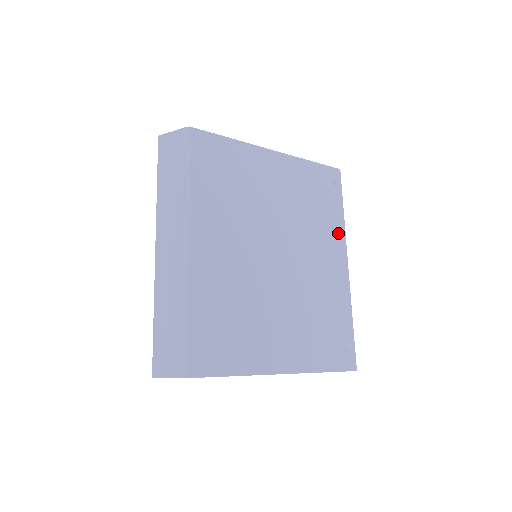
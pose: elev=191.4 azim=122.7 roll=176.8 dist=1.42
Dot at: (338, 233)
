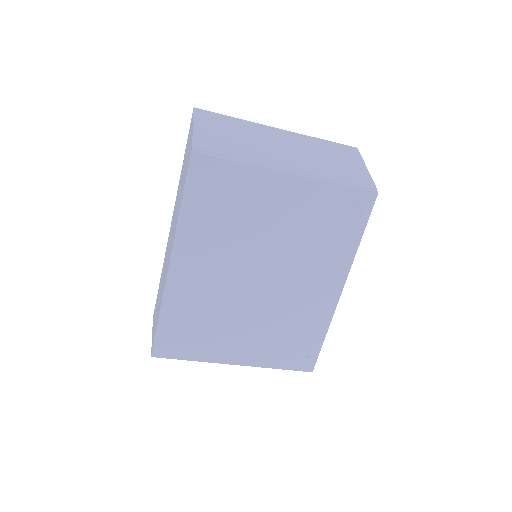
Dot at: (343, 261)
